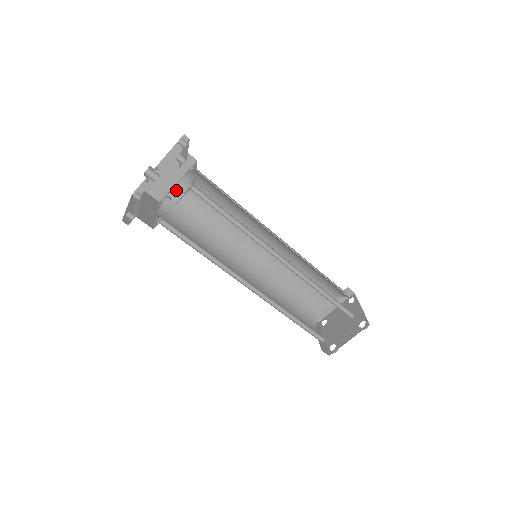
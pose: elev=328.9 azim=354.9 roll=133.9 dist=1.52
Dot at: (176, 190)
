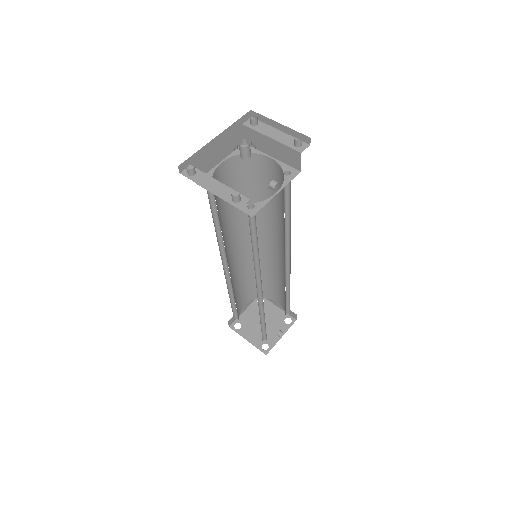
Dot at: (216, 172)
